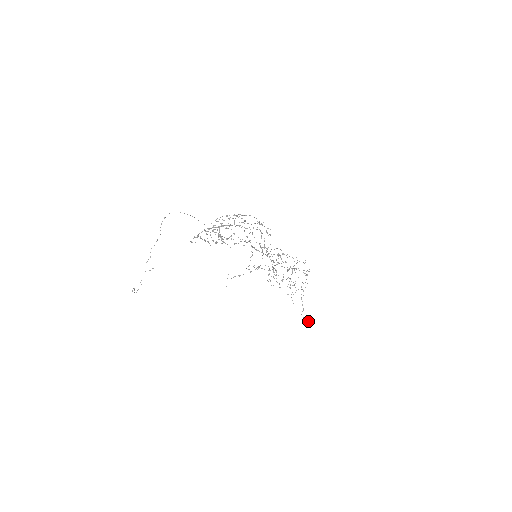
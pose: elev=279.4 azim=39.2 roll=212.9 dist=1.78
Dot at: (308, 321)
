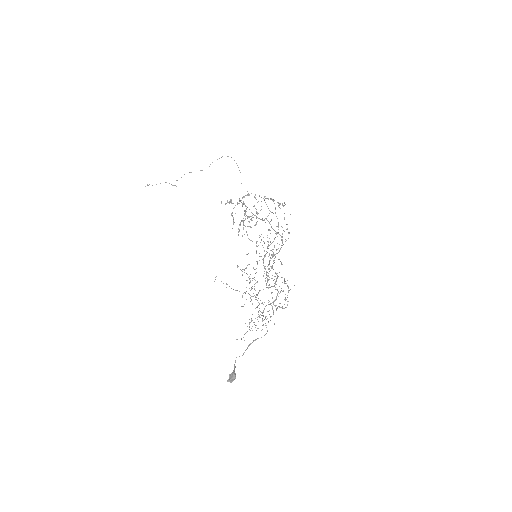
Dot at: (234, 371)
